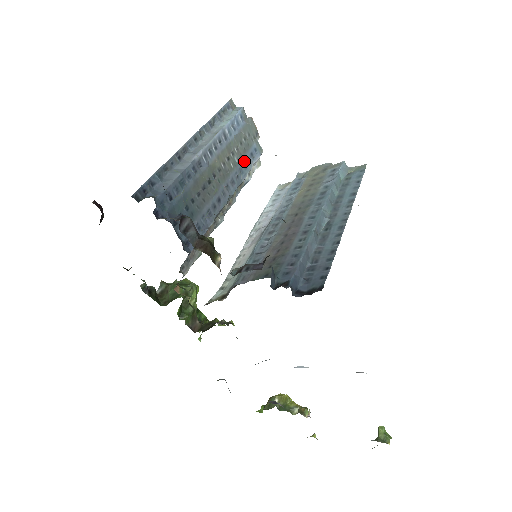
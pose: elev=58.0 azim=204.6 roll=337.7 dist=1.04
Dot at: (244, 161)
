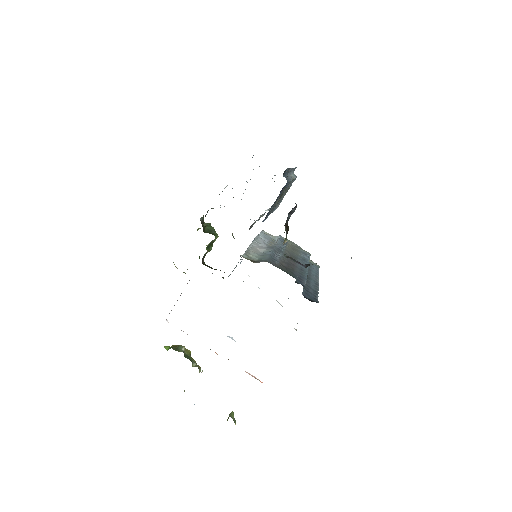
Dot at: occluded
